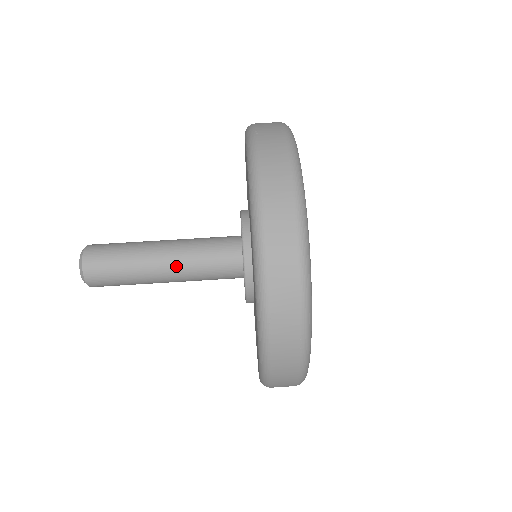
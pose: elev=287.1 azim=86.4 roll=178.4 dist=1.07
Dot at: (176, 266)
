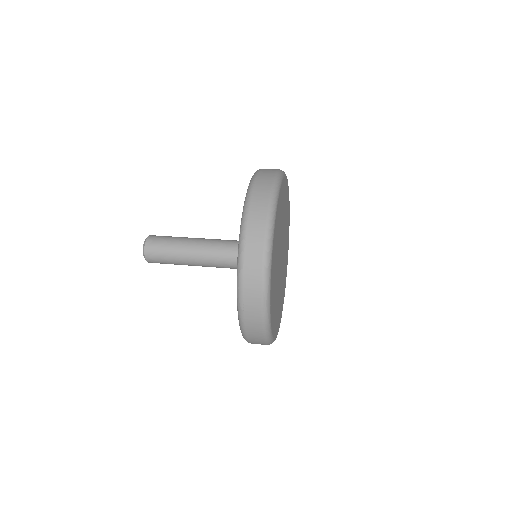
Dot at: (205, 240)
